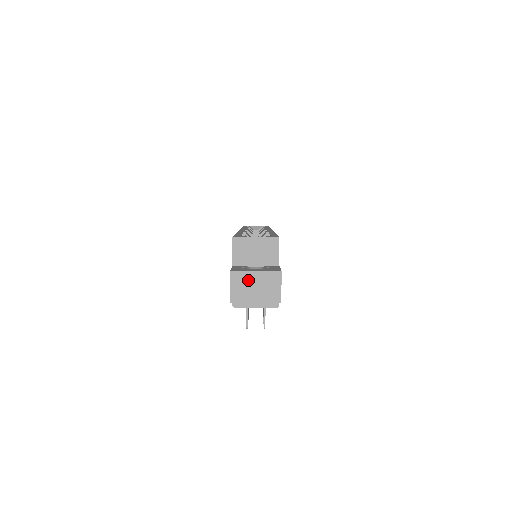
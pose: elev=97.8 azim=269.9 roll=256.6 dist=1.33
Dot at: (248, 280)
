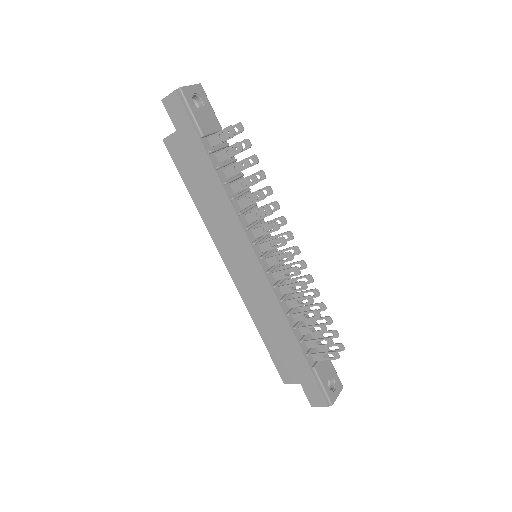
Dot at: occluded
